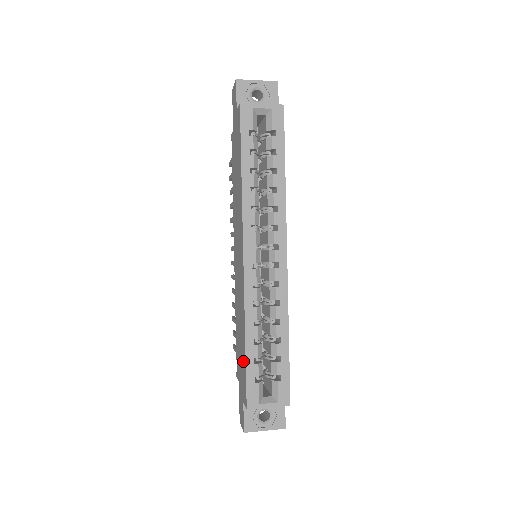
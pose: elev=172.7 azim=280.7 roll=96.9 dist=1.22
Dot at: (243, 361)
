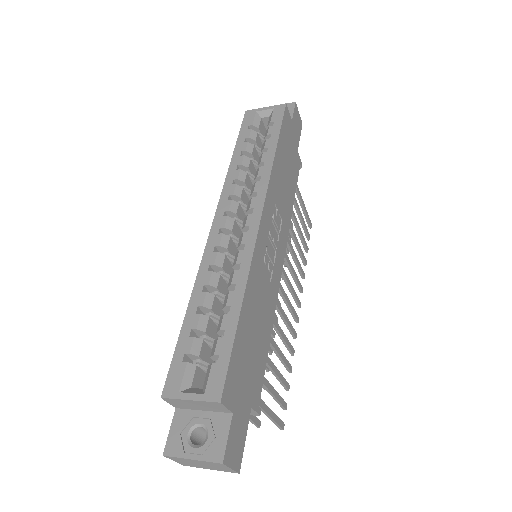
Dot at: occluded
